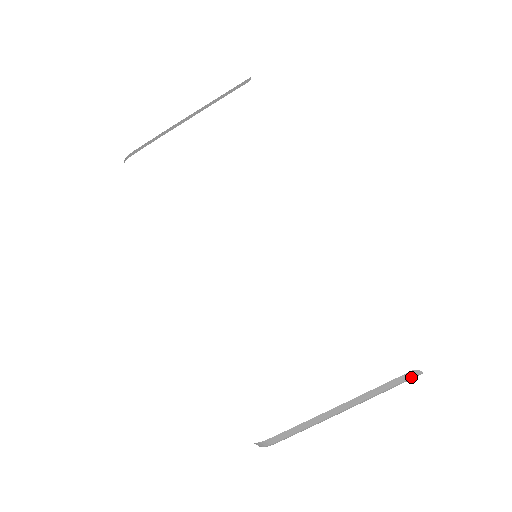
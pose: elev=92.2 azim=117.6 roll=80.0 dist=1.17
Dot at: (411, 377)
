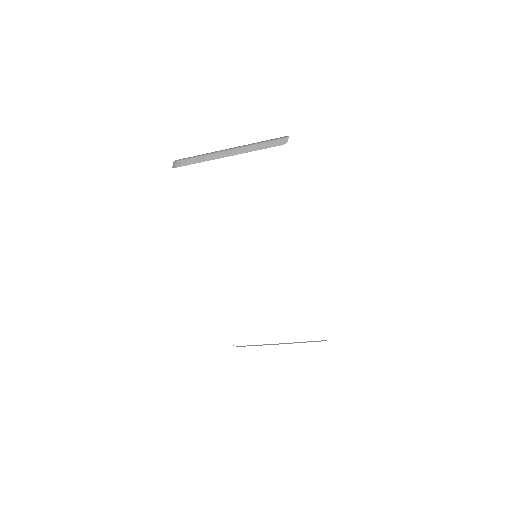
Dot at: occluded
